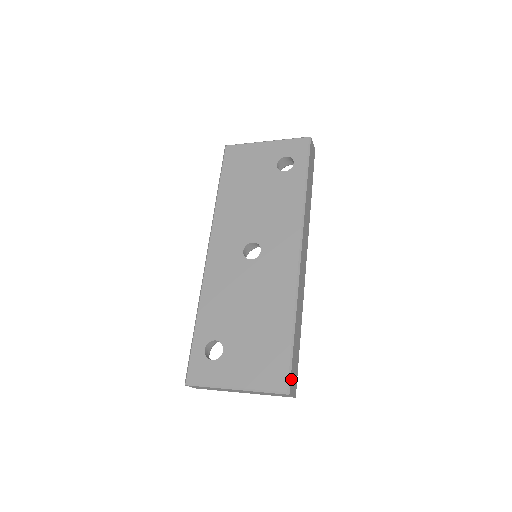
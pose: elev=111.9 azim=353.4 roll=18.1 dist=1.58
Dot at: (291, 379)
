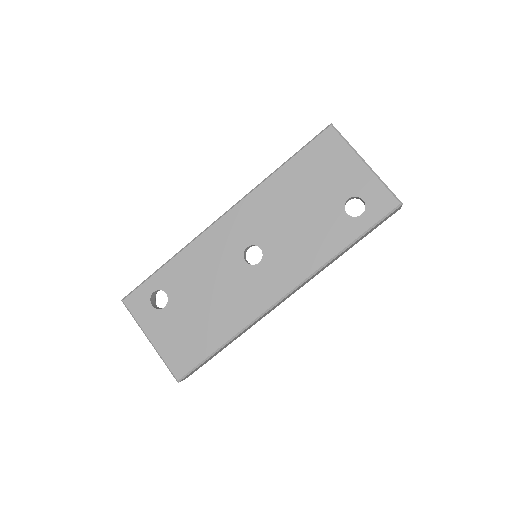
Dot at: (189, 374)
